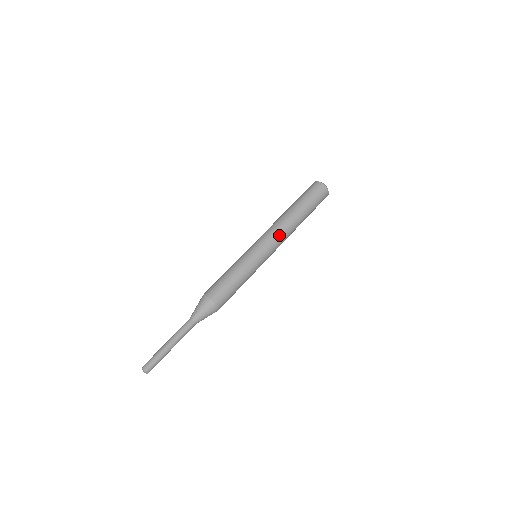
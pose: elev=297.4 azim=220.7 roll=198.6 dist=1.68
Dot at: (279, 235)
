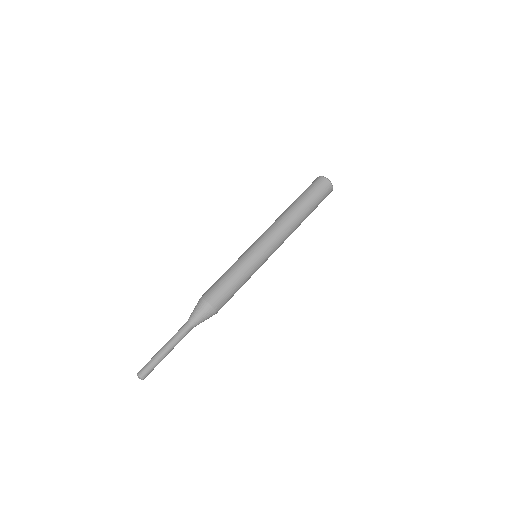
Dot at: (273, 229)
